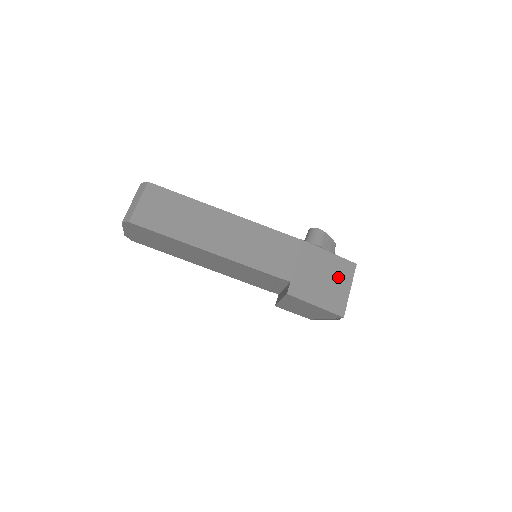
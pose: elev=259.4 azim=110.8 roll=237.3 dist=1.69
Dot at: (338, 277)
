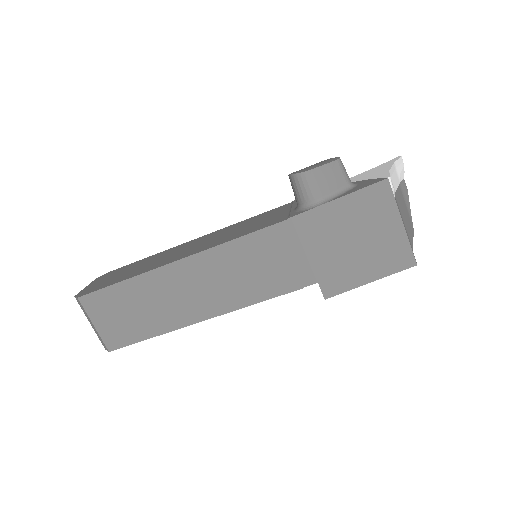
Dot at: (374, 221)
